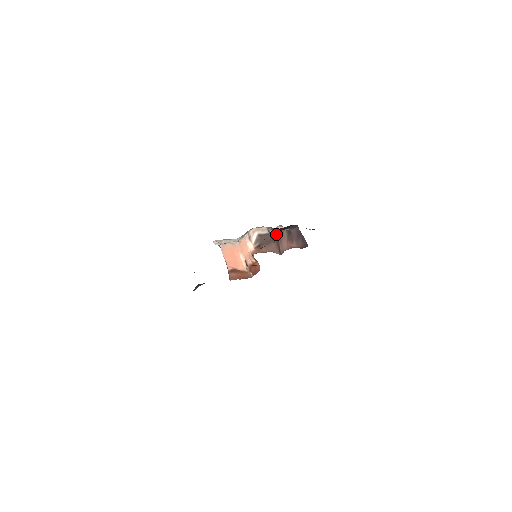
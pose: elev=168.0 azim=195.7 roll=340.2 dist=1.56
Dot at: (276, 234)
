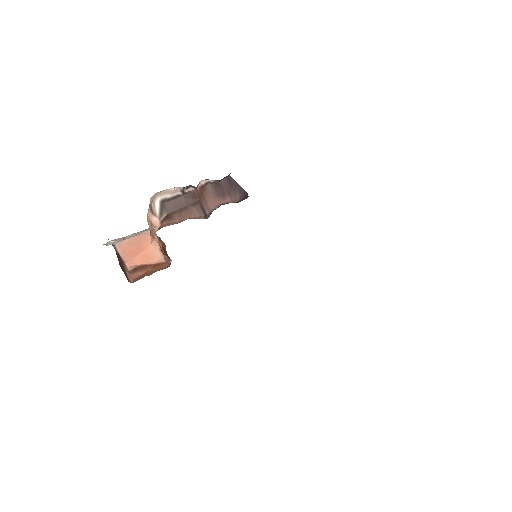
Dot at: (195, 192)
